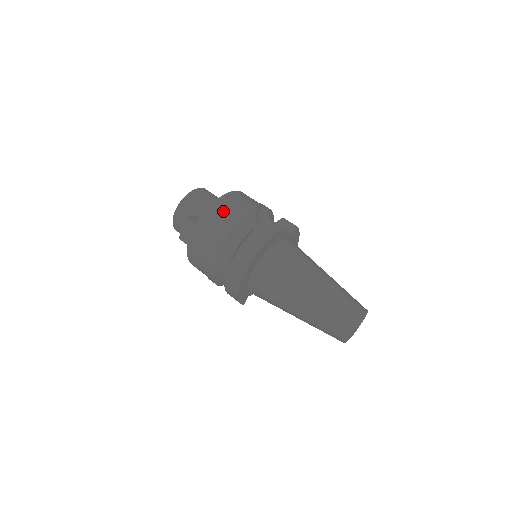
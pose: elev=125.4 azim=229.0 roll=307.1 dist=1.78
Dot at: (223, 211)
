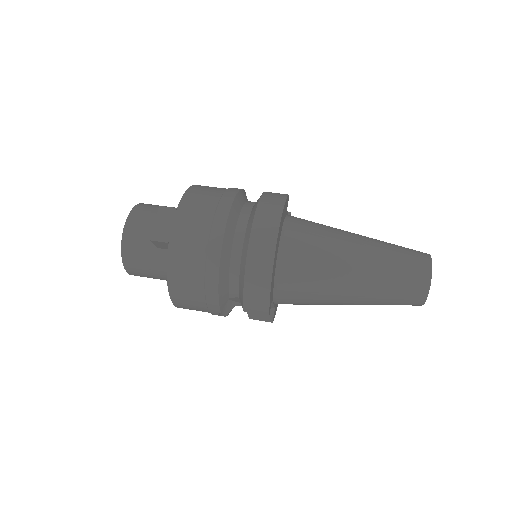
Dot at: (208, 190)
